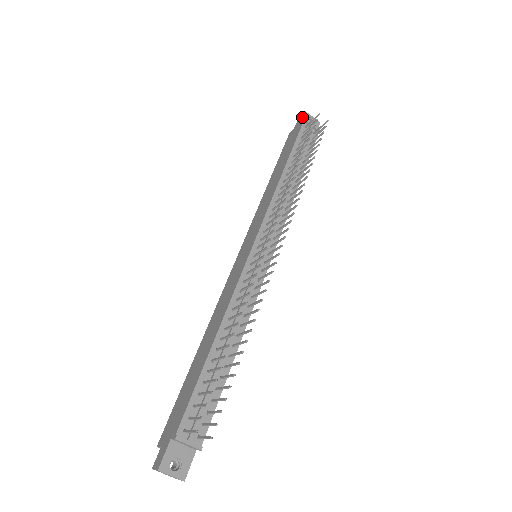
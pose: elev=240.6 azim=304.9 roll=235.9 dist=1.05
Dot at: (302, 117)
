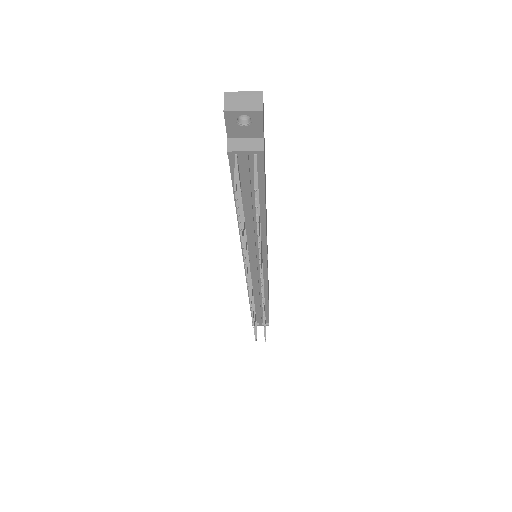
Dot at: occluded
